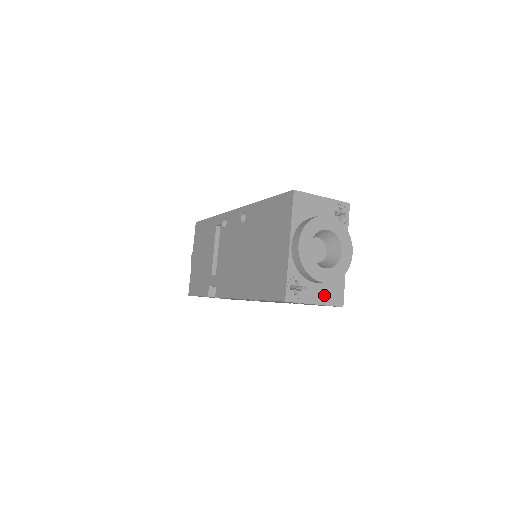
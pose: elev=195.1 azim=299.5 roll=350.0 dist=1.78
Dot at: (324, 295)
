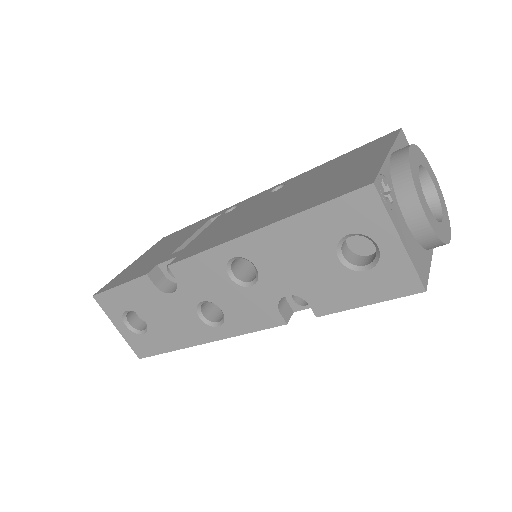
Dot at: (410, 246)
